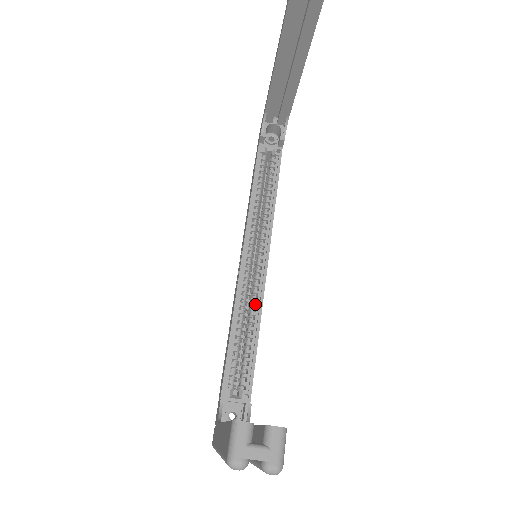
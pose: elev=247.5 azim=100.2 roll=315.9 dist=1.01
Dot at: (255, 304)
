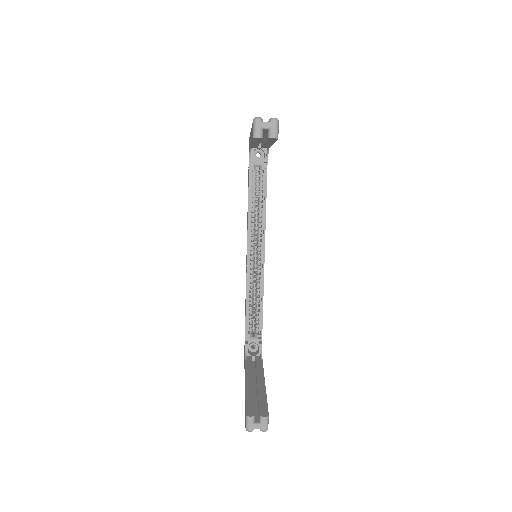
Dot at: occluded
